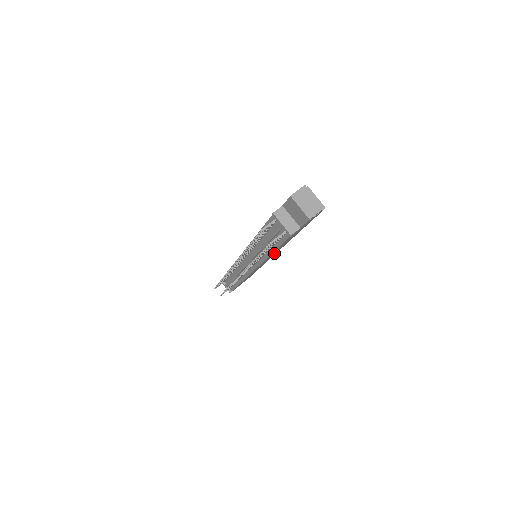
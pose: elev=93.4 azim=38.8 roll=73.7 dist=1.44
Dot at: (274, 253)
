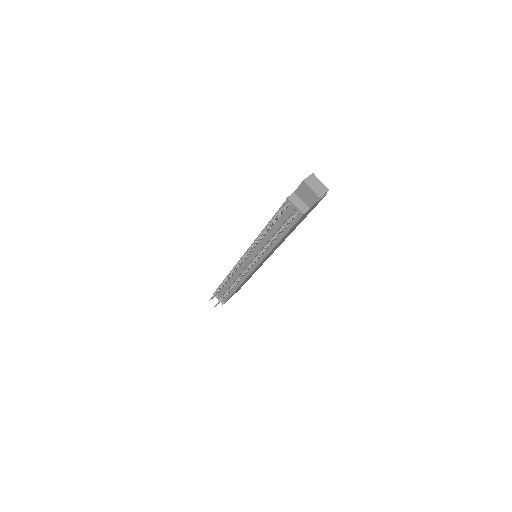
Dot at: occluded
